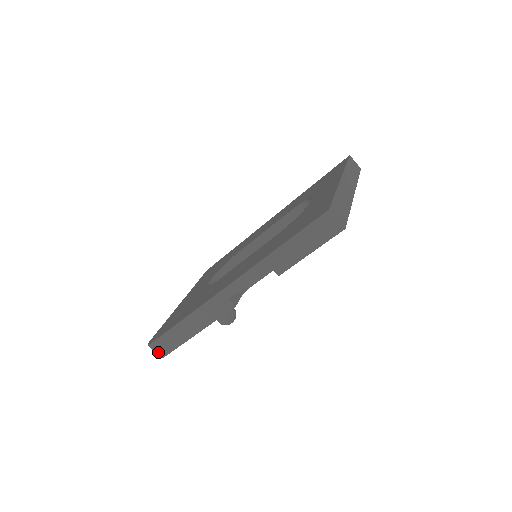
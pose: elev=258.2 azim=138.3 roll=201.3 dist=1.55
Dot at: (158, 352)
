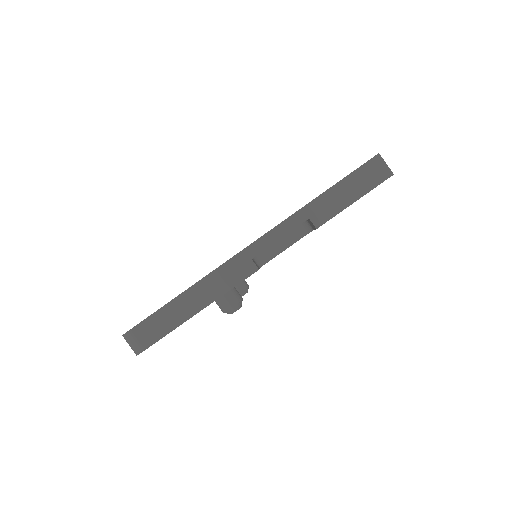
Dot at: (138, 342)
